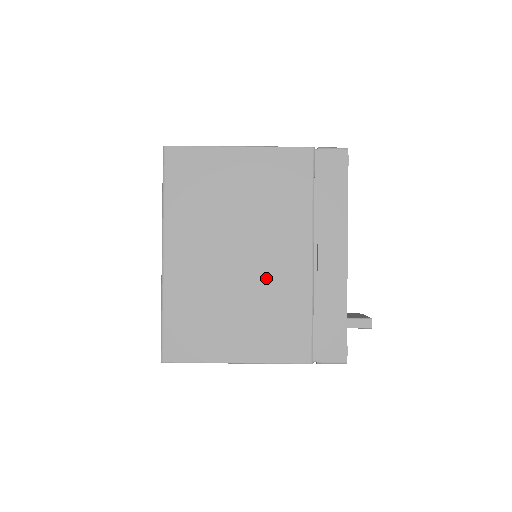
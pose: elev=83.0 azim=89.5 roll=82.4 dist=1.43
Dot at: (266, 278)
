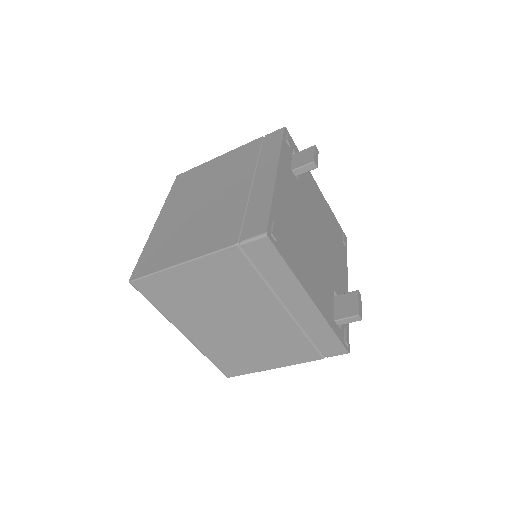
Dot at: (261, 329)
